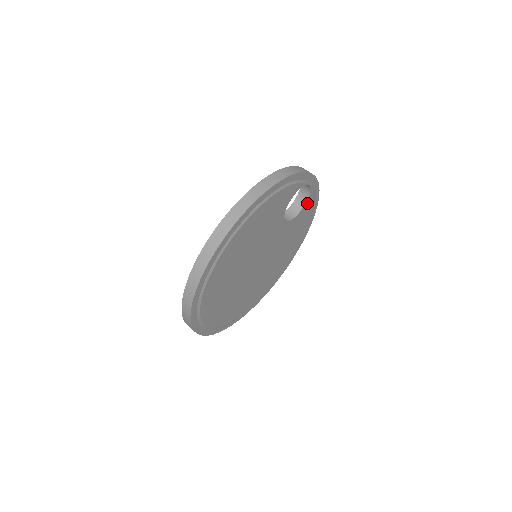
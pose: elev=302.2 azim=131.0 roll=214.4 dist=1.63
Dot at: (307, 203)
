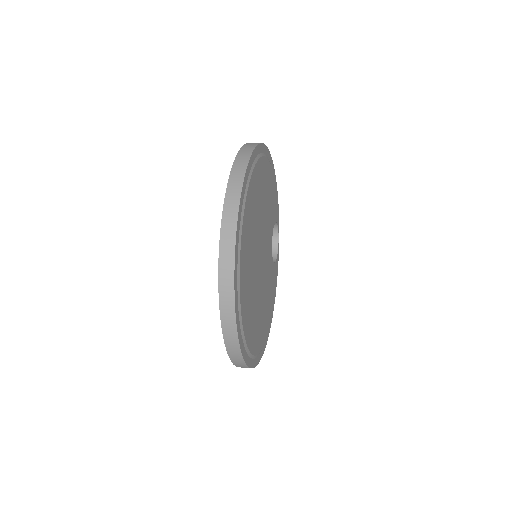
Dot at: (275, 265)
